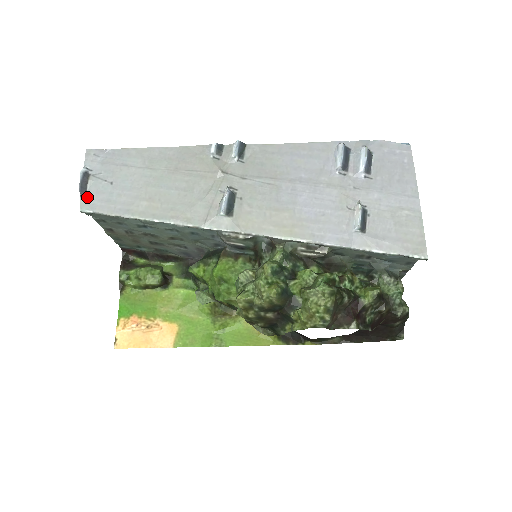
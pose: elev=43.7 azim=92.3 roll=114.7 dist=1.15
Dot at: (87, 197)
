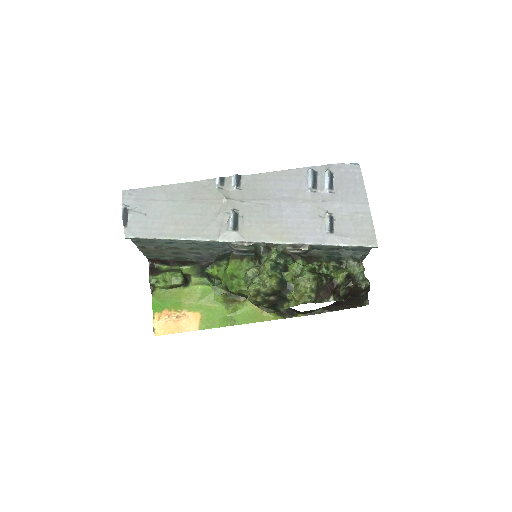
Dot at: (129, 227)
